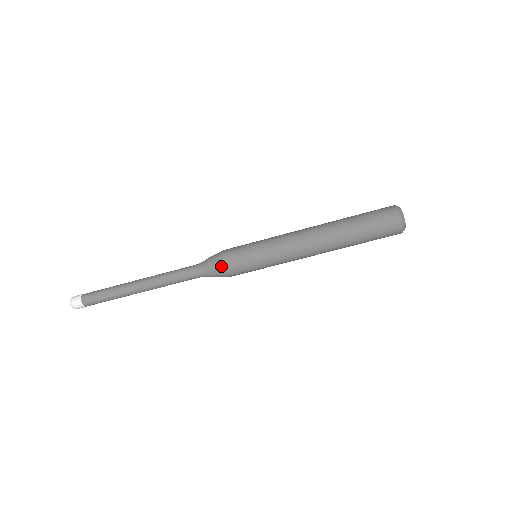
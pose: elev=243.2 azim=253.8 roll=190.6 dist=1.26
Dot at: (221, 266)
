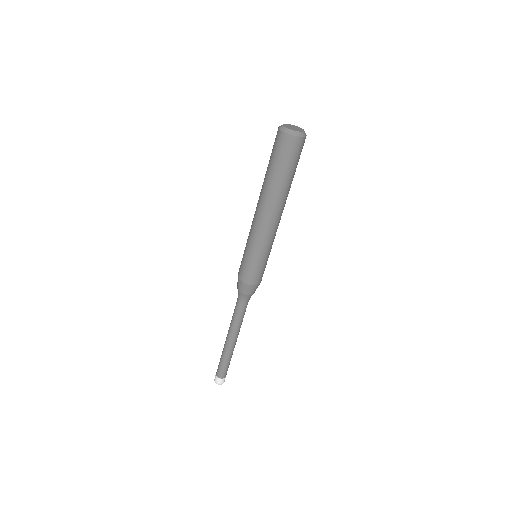
Dot at: (251, 288)
